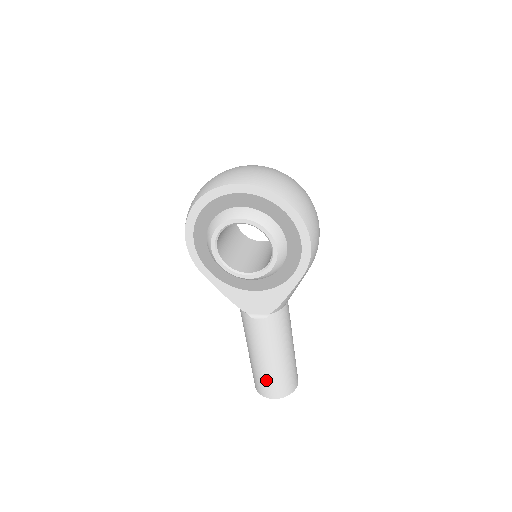
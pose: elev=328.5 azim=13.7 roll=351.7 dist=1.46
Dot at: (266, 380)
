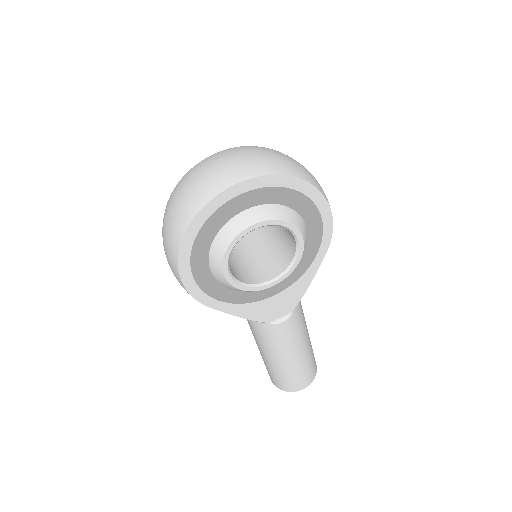
Dot at: (296, 376)
